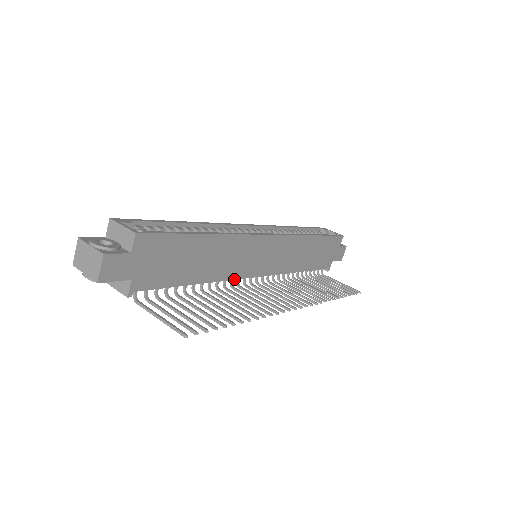
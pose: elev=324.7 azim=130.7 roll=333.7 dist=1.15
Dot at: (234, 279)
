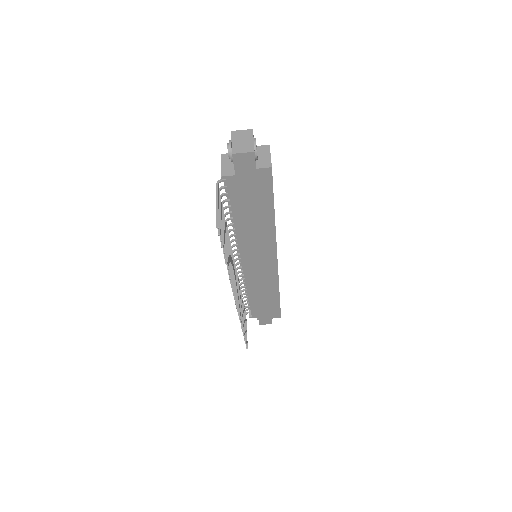
Dot at: (239, 246)
